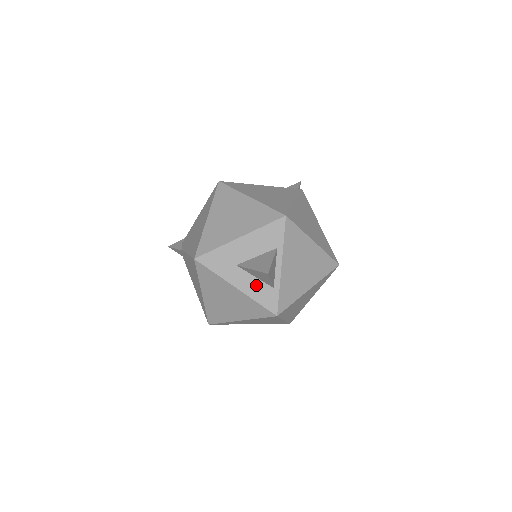
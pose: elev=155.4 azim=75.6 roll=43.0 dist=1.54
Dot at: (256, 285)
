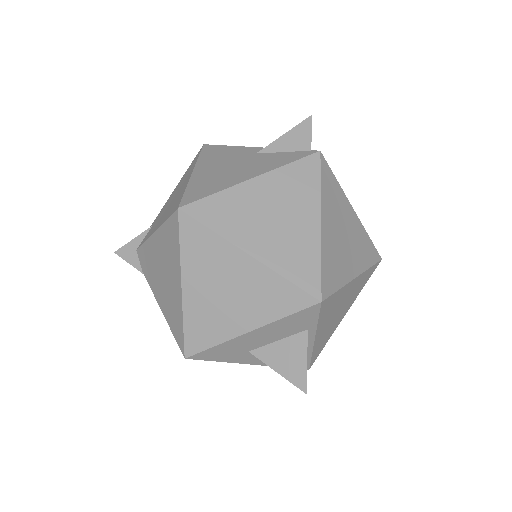
Dot at: occluded
